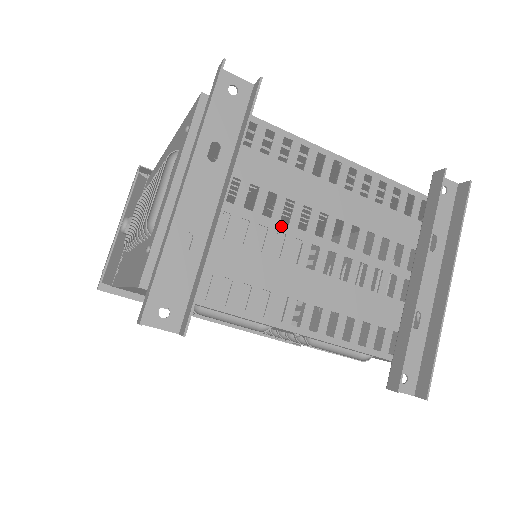
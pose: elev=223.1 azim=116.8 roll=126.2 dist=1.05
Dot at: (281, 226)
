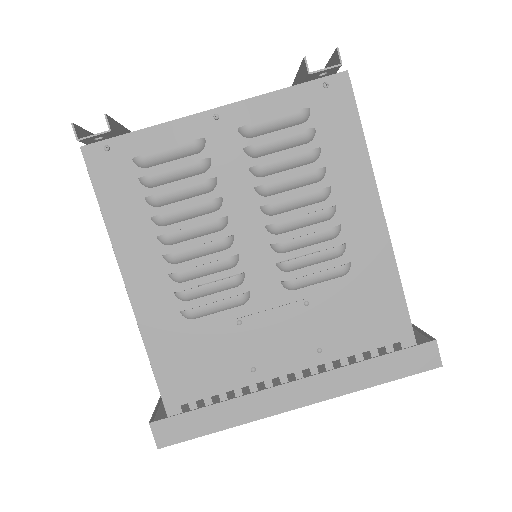
Dot at: occluded
